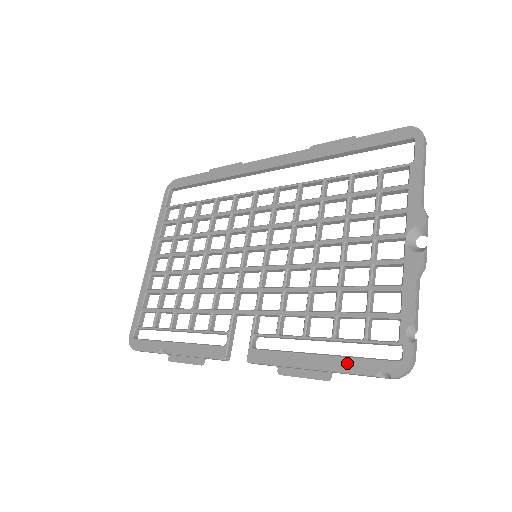
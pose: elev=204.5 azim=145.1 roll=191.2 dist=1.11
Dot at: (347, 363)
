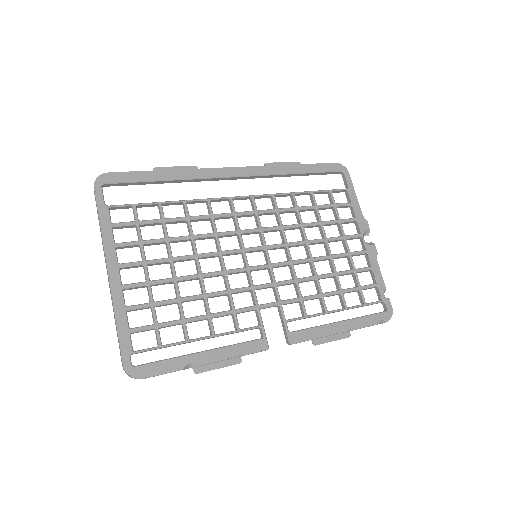
Dot at: (362, 321)
